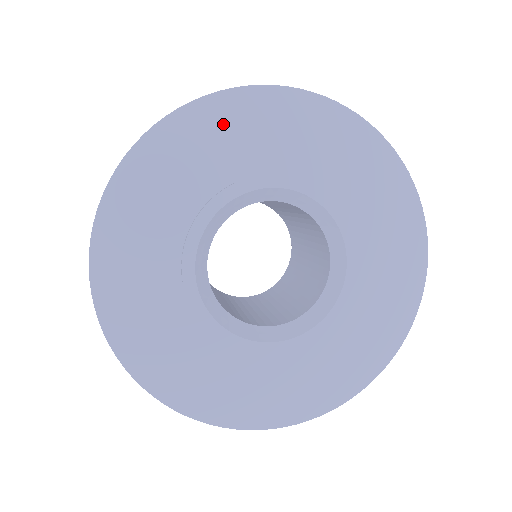
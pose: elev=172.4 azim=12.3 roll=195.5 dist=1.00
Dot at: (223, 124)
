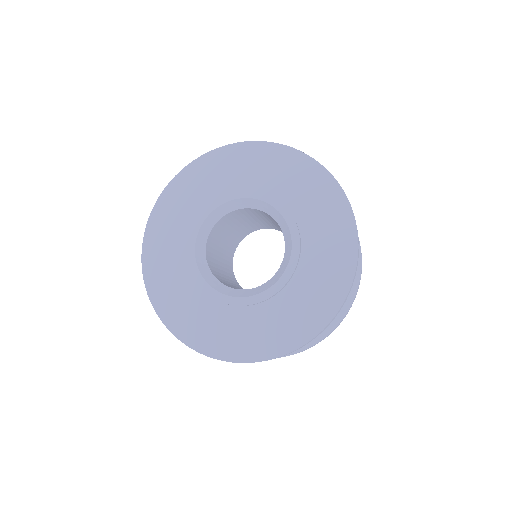
Dot at: (199, 176)
